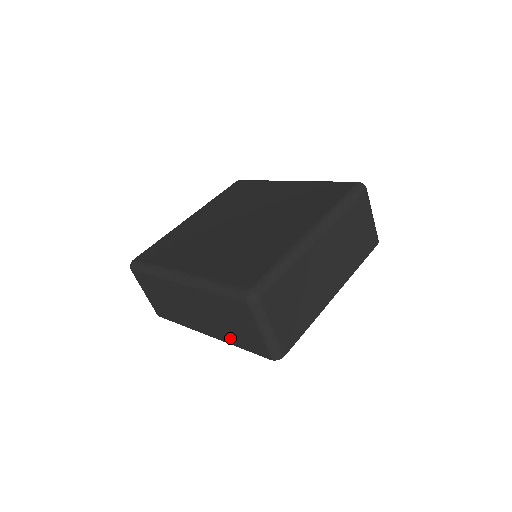
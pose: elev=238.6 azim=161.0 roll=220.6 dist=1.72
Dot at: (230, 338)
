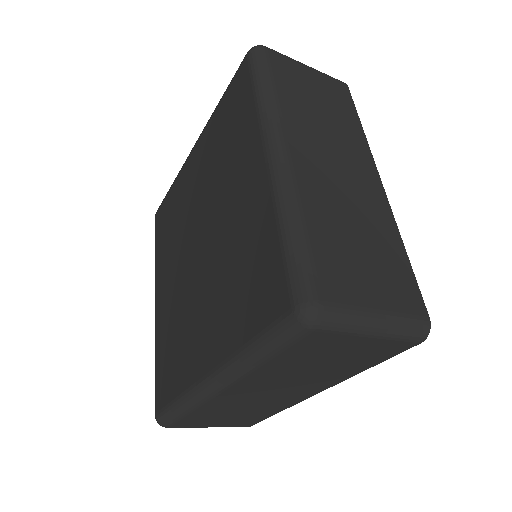
Dot at: occluded
